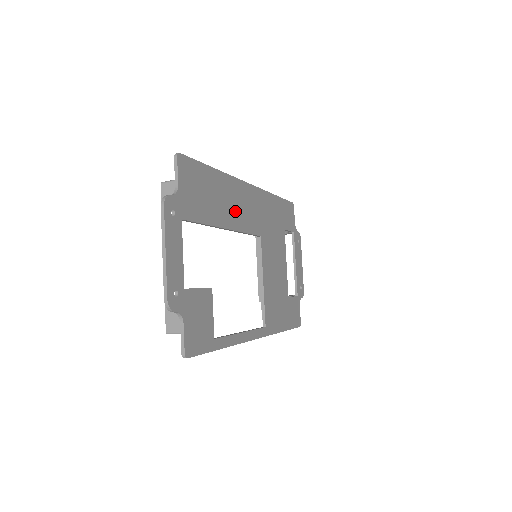
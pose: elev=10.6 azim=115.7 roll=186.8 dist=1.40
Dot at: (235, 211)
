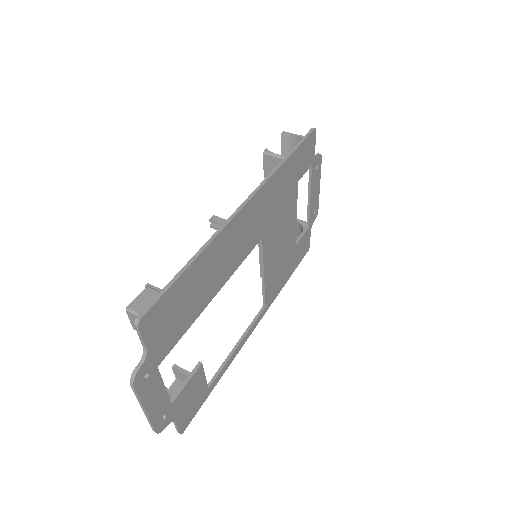
Dot at: (225, 263)
